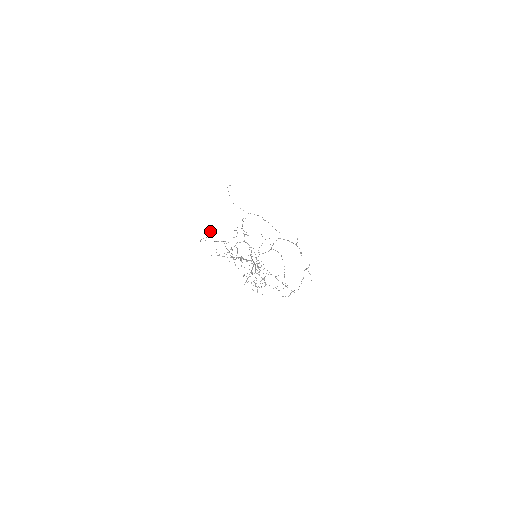
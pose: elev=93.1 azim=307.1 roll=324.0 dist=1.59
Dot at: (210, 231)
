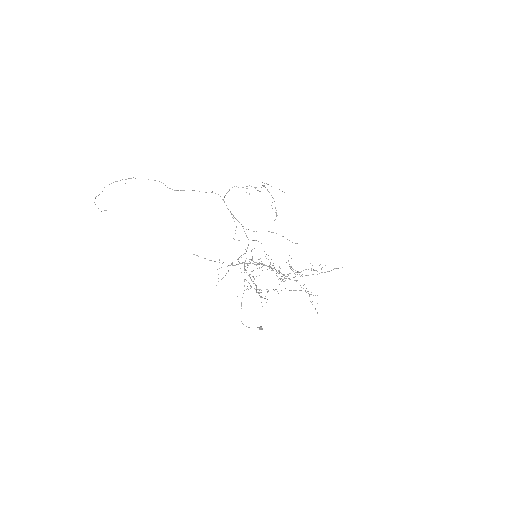
Dot at: occluded
